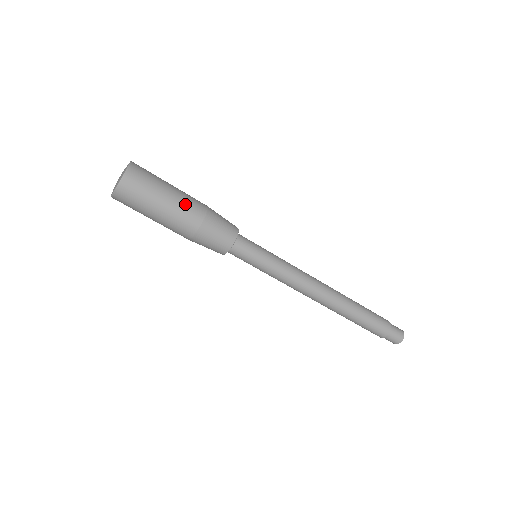
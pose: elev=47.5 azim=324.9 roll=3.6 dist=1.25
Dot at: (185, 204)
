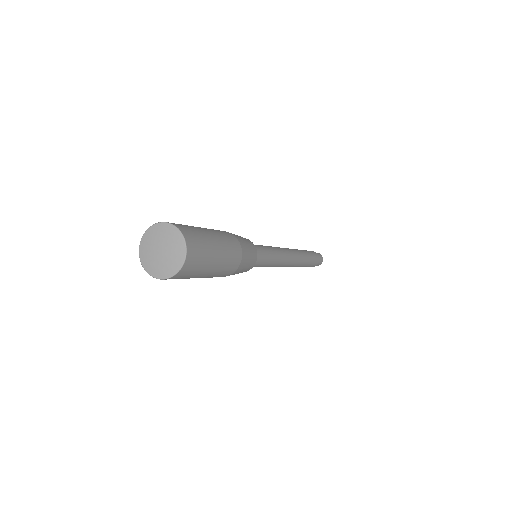
Dot at: (229, 252)
